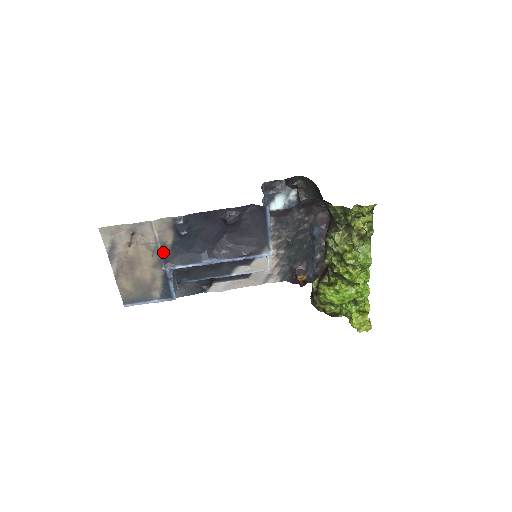
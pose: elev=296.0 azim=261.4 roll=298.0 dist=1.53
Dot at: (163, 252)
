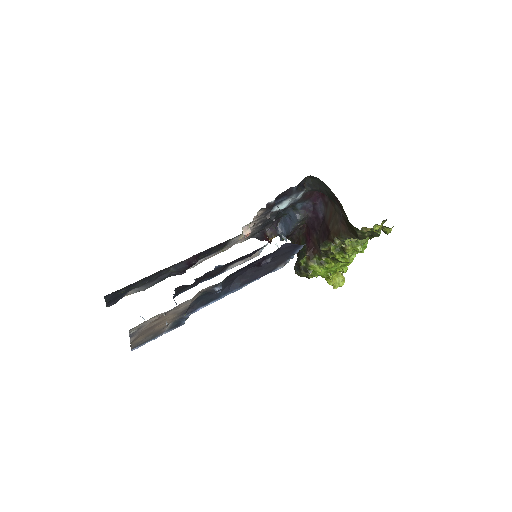
Dot at: occluded
